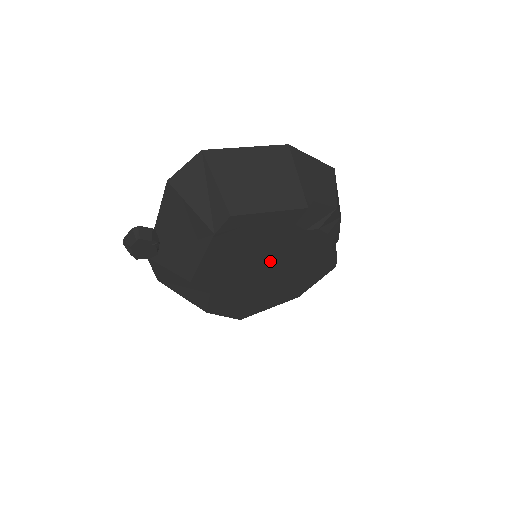
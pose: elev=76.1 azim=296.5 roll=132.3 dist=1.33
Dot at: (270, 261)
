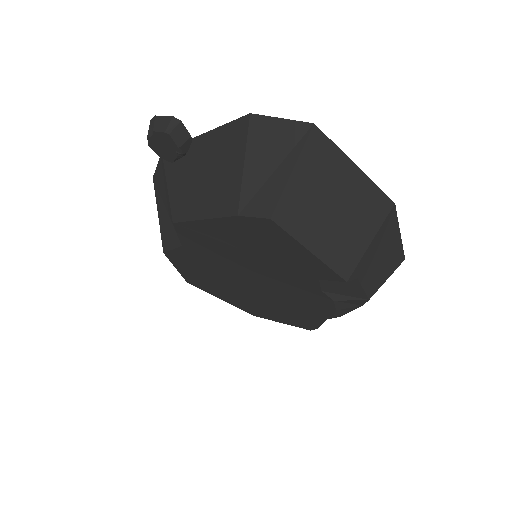
Dot at: (262, 277)
